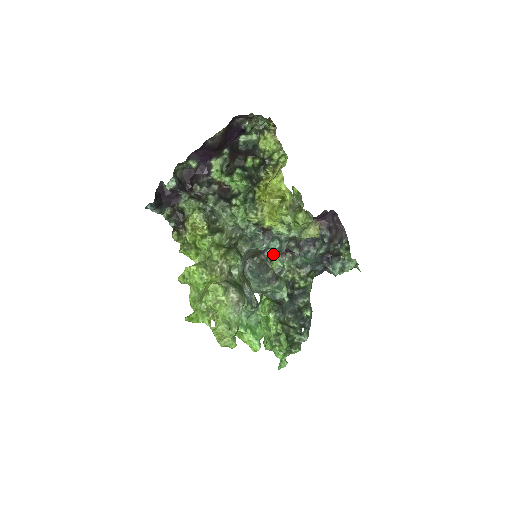
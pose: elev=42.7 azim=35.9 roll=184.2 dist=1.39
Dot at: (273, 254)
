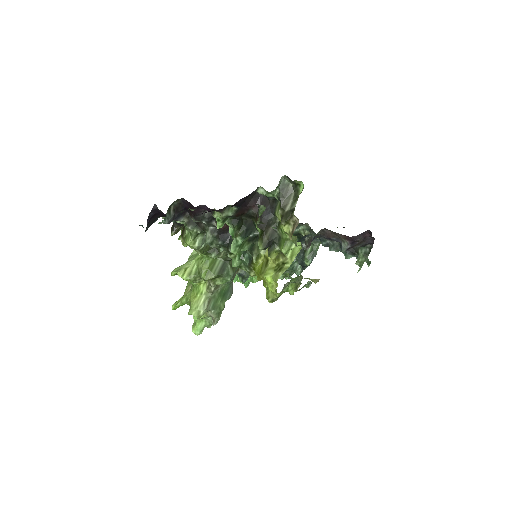
Dot at: occluded
